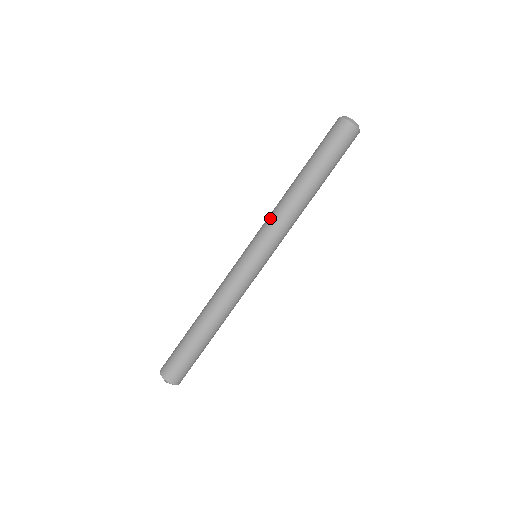
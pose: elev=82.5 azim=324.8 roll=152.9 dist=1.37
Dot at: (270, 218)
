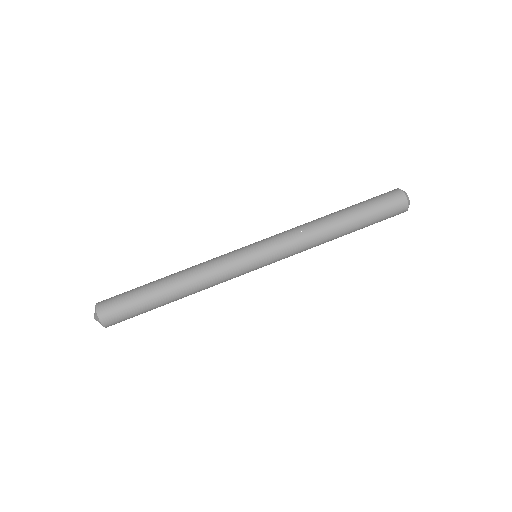
Dot at: occluded
